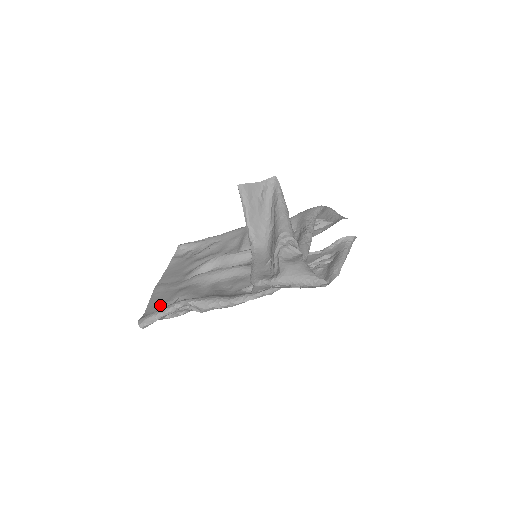
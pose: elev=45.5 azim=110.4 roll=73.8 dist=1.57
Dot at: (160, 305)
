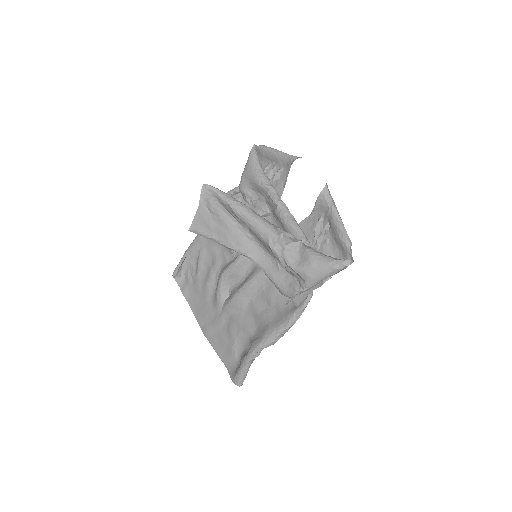
Dot at: (230, 353)
